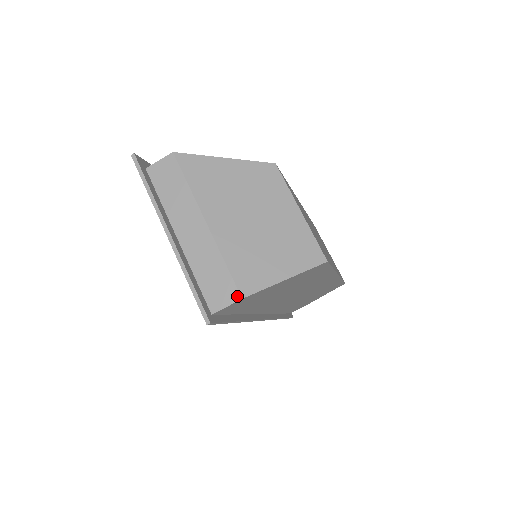
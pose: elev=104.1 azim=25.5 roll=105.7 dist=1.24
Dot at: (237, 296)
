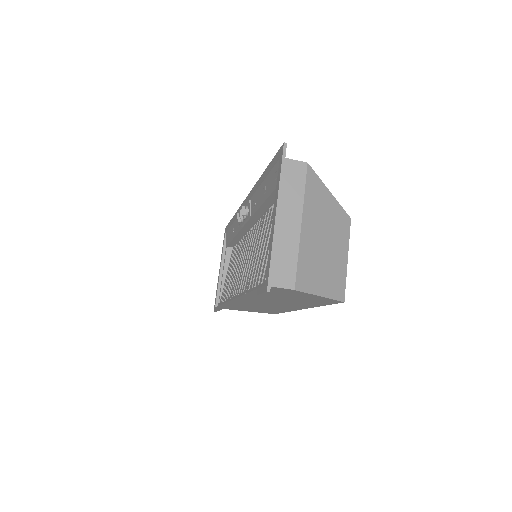
Dot at: (292, 286)
